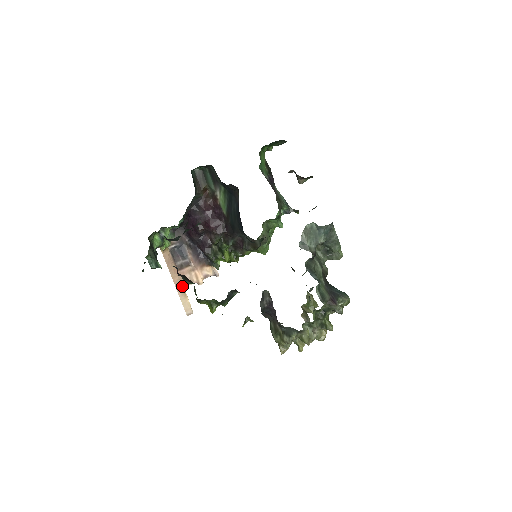
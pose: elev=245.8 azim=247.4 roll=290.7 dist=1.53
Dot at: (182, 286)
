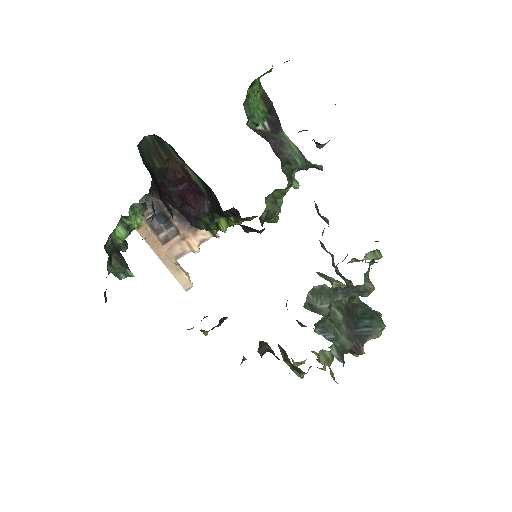
Dot at: (173, 261)
